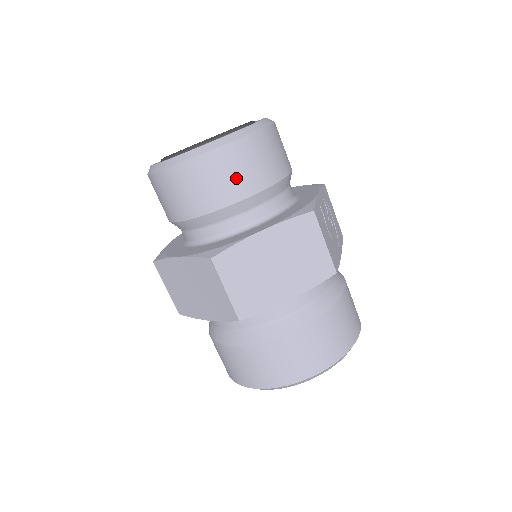
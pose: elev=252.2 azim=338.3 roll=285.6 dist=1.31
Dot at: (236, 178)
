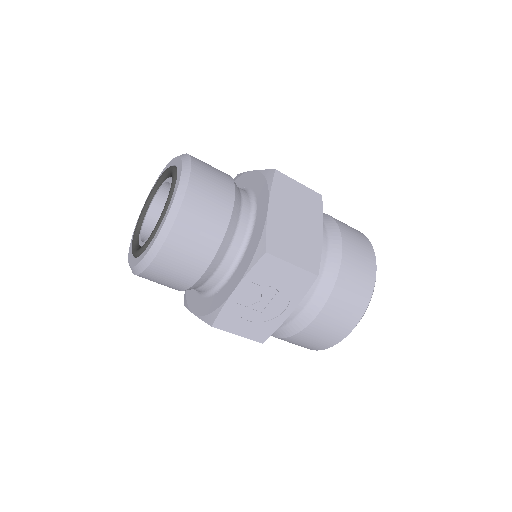
Dot at: occluded
